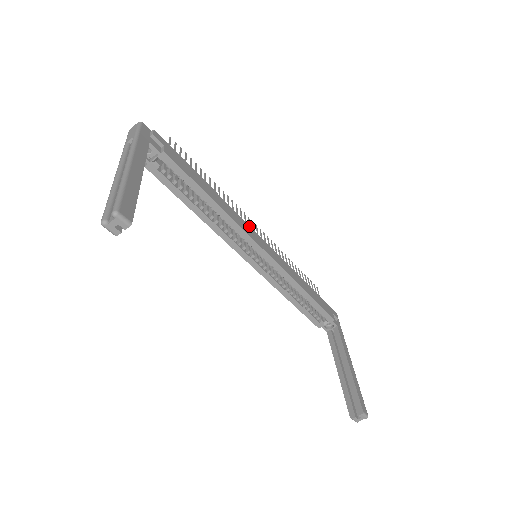
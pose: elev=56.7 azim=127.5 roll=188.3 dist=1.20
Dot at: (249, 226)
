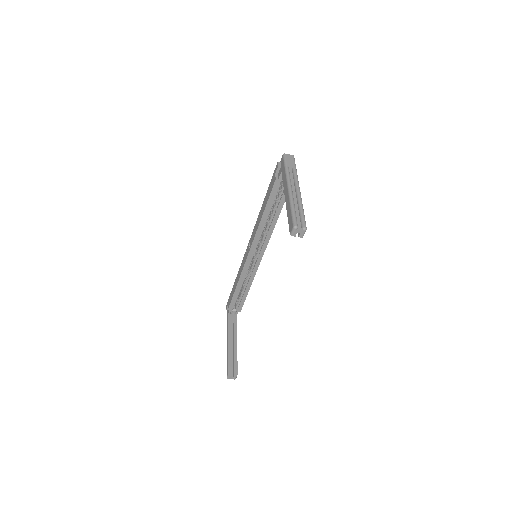
Dot at: occluded
